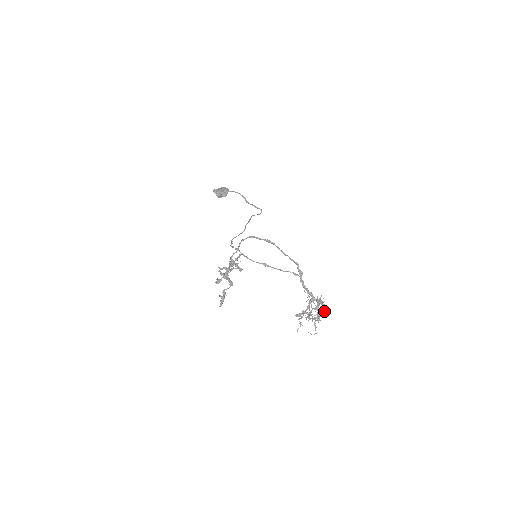
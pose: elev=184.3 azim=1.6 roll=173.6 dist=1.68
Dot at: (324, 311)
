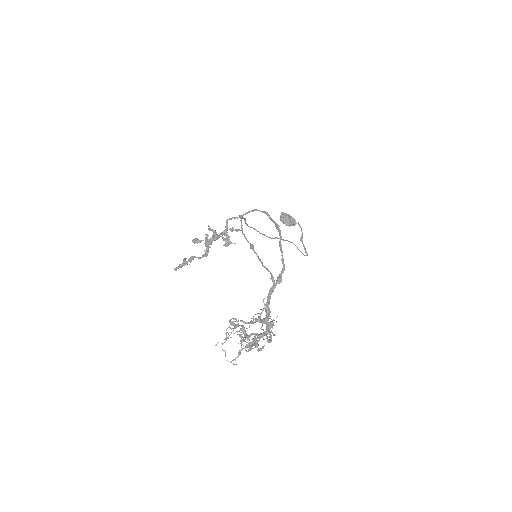
Dot at: occluded
